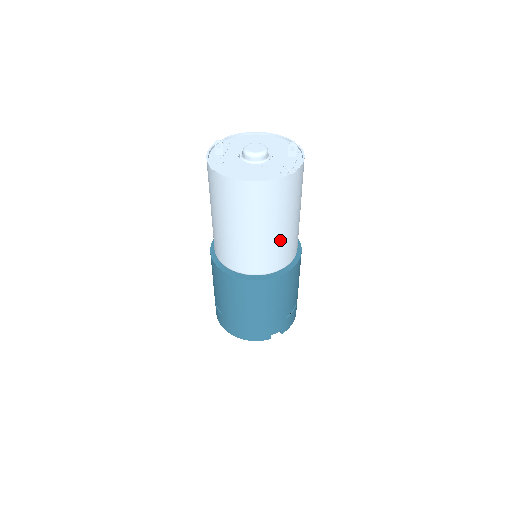
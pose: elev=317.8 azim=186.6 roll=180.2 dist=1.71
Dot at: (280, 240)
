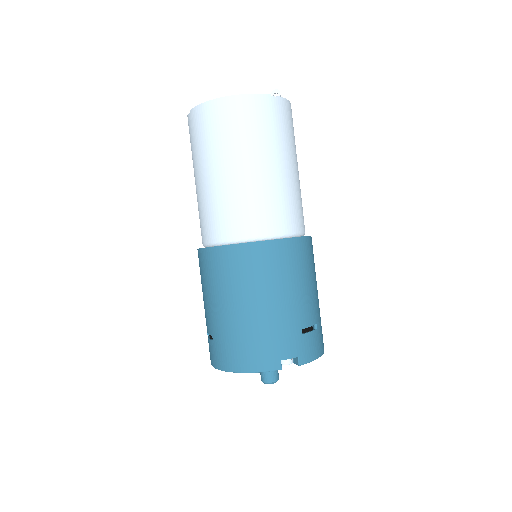
Dot at: (270, 185)
